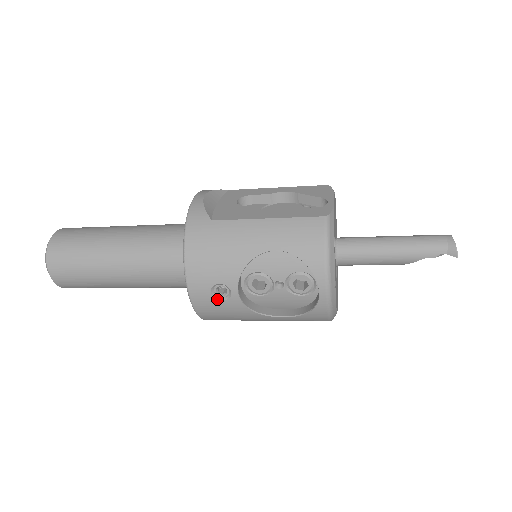
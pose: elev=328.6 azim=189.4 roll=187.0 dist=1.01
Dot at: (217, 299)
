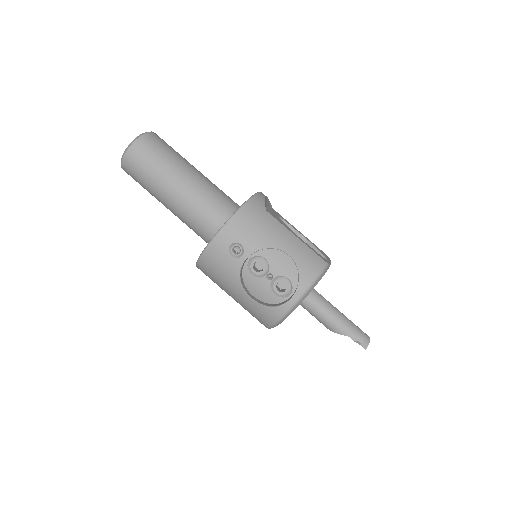
Dot at: (229, 252)
